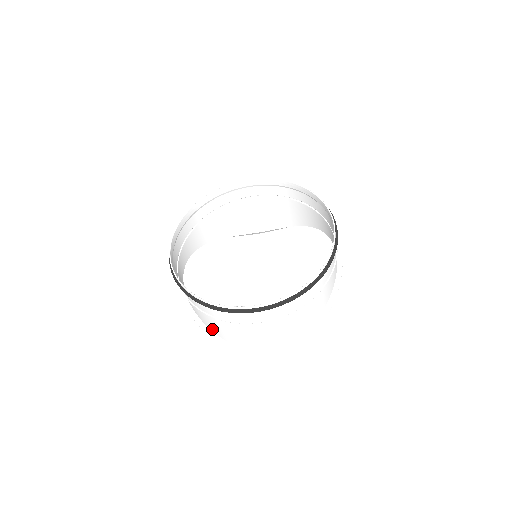
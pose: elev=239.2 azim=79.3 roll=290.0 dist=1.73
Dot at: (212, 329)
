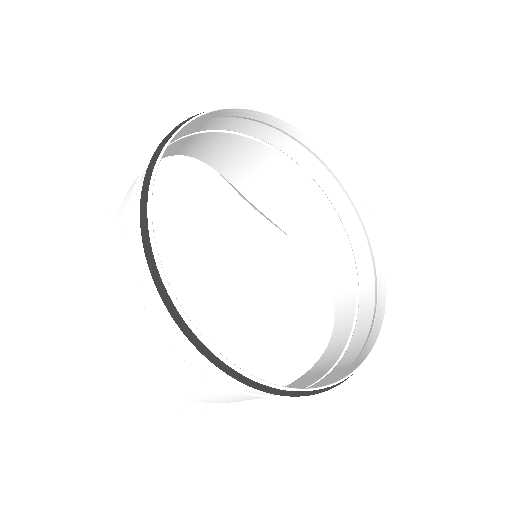
Dot at: (111, 292)
